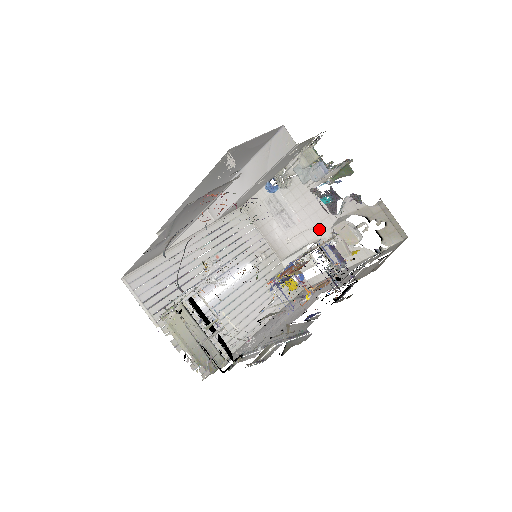
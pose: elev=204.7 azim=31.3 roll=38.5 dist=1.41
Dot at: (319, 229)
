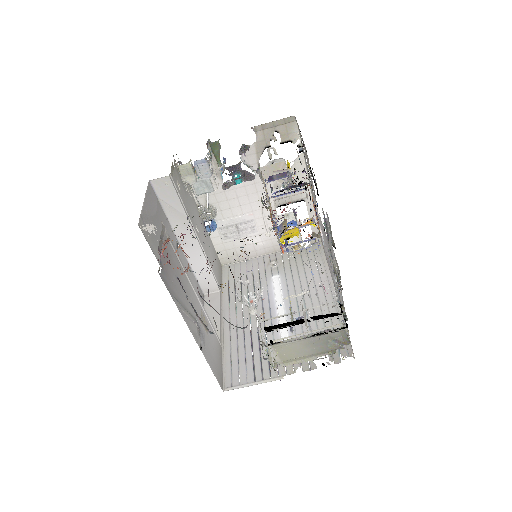
Dot at: (264, 198)
